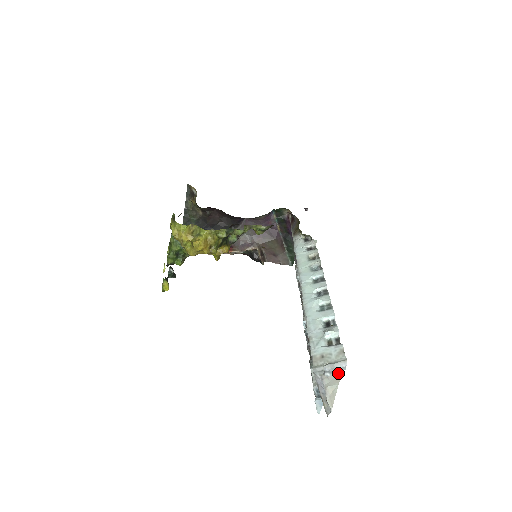
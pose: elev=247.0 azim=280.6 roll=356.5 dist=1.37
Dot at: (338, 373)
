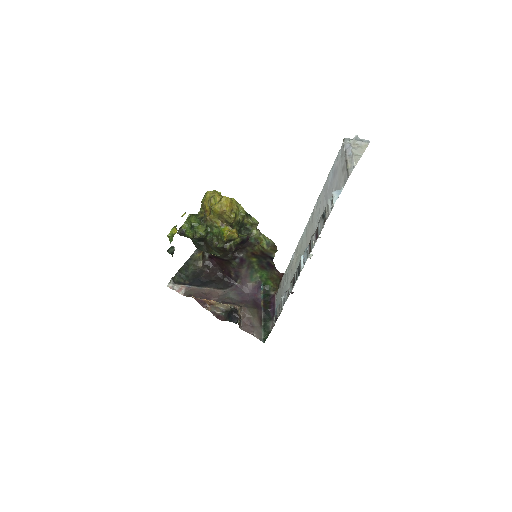
Dot at: (363, 147)
